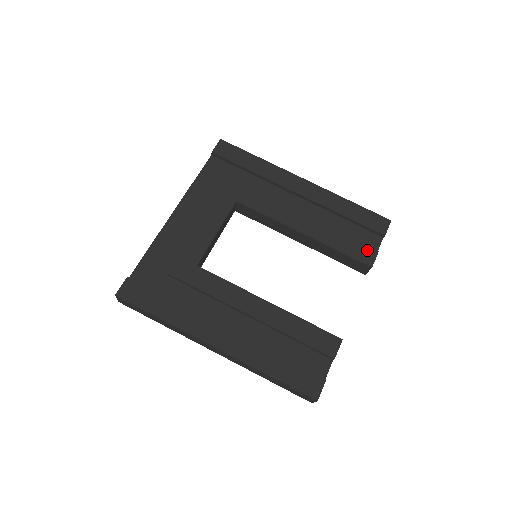
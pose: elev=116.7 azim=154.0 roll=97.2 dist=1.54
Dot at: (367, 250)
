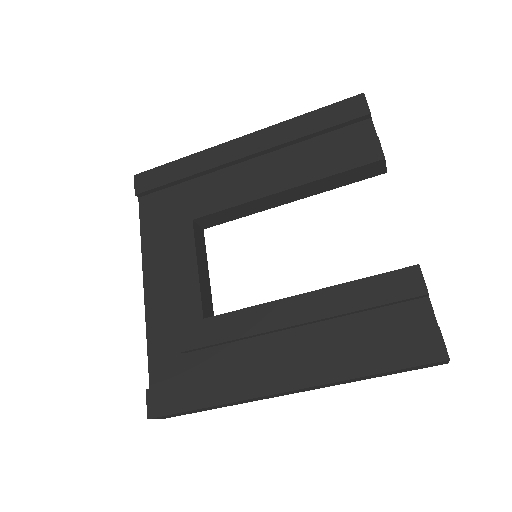
Dot at: (364, 146)
